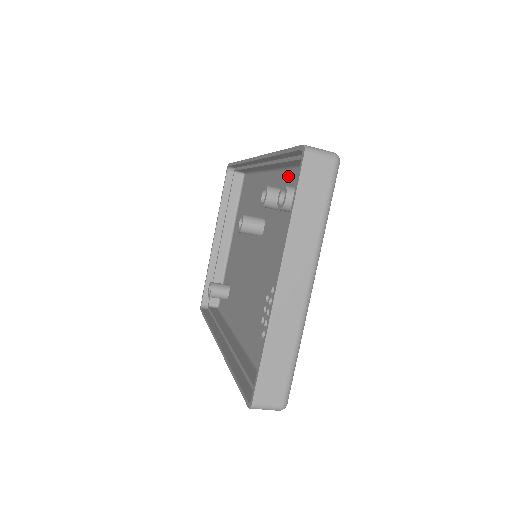
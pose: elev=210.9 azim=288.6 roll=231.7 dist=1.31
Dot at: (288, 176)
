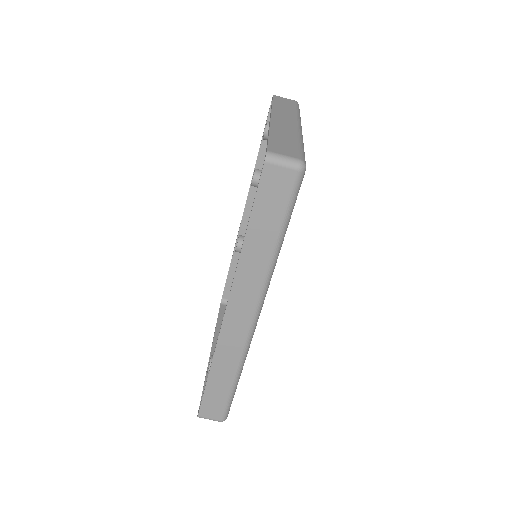
Dot at: occluded
